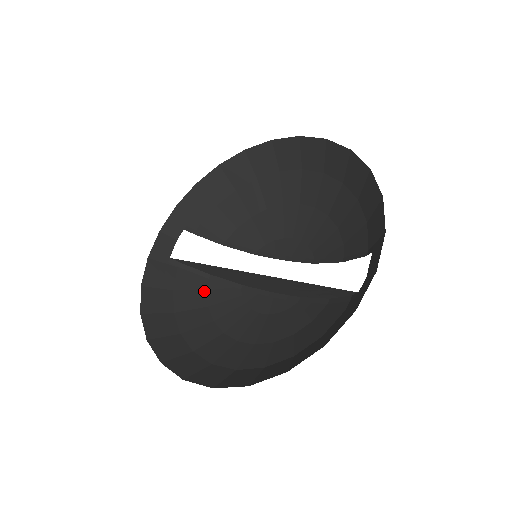
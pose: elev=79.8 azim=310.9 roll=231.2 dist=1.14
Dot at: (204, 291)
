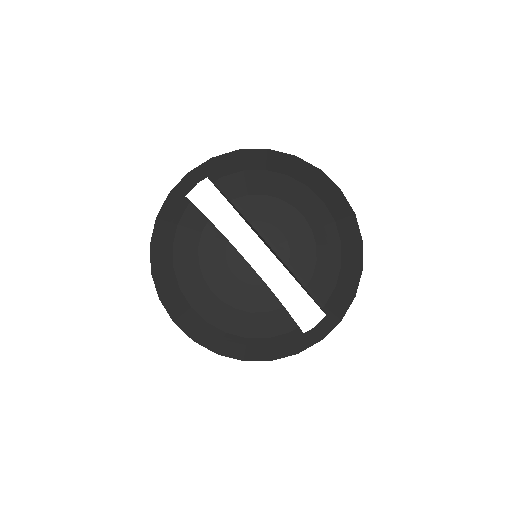
Dot at: (200, 233)
